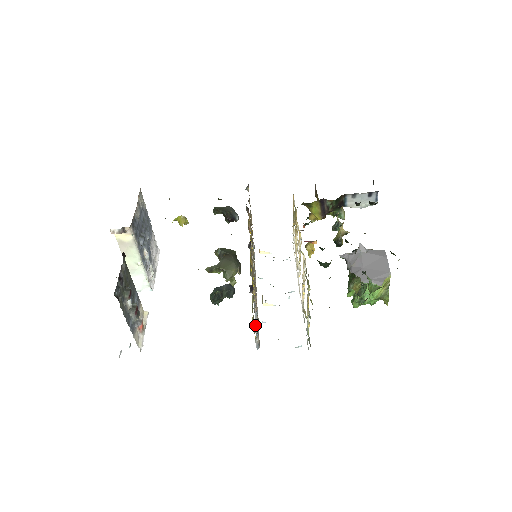
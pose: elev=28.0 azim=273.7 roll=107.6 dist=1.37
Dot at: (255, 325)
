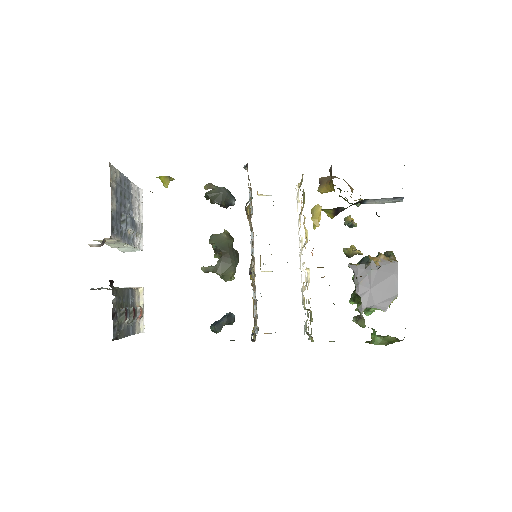
Dot at: occluded
